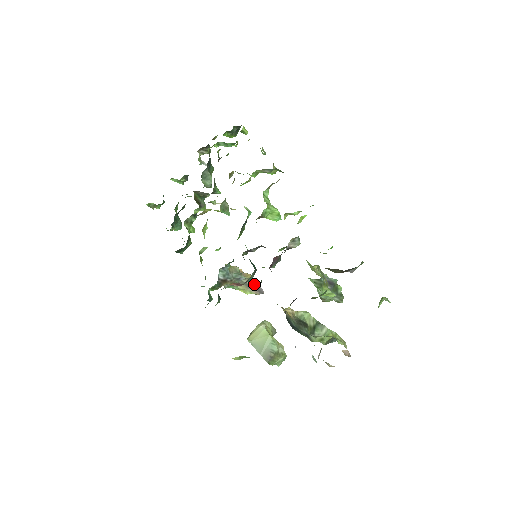
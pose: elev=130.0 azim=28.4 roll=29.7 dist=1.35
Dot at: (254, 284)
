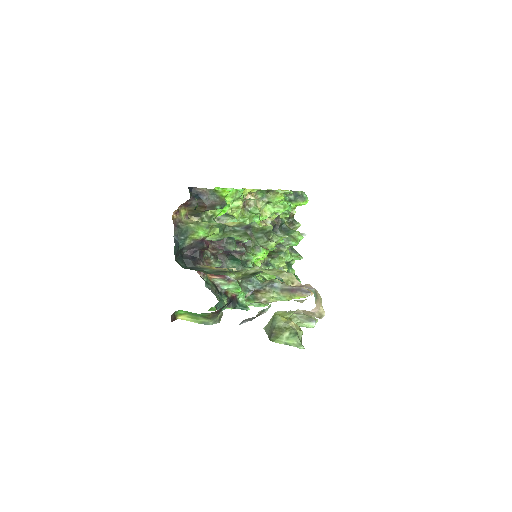
Dot at: occluded
